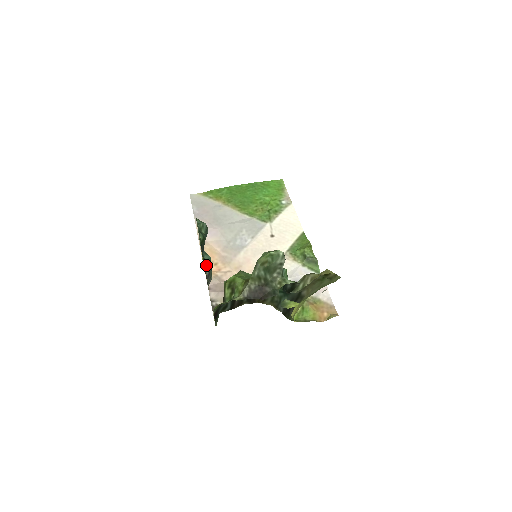
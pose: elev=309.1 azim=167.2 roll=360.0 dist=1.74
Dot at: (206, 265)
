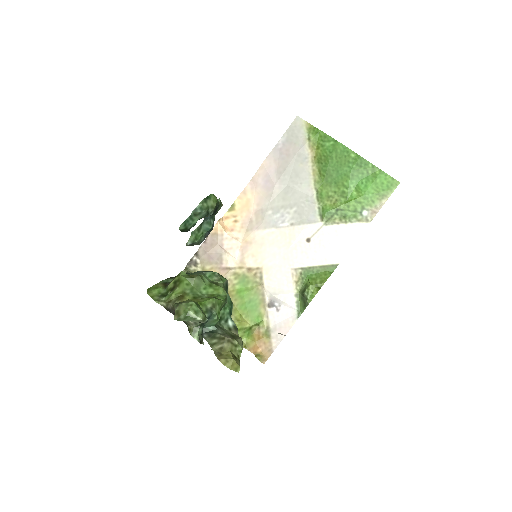
Dot at: (192, 237)
